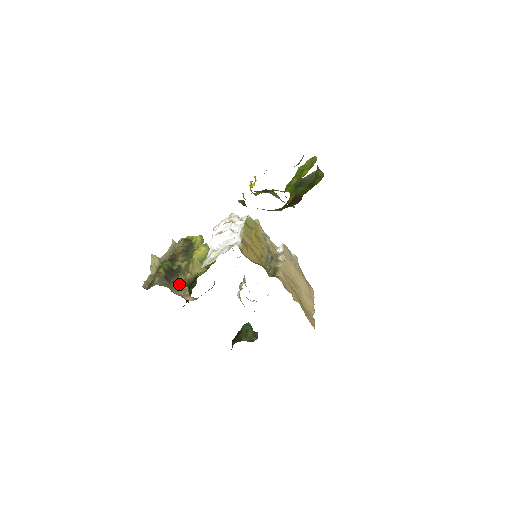
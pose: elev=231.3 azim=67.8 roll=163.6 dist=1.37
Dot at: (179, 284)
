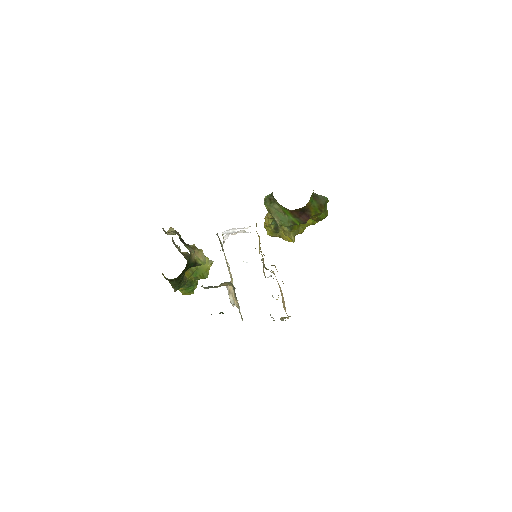
Dot at: occluded
